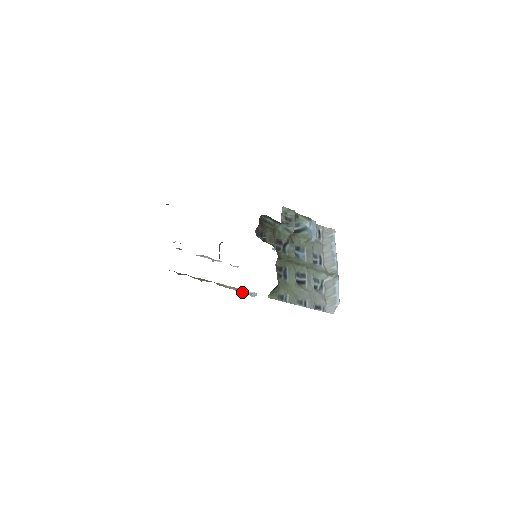
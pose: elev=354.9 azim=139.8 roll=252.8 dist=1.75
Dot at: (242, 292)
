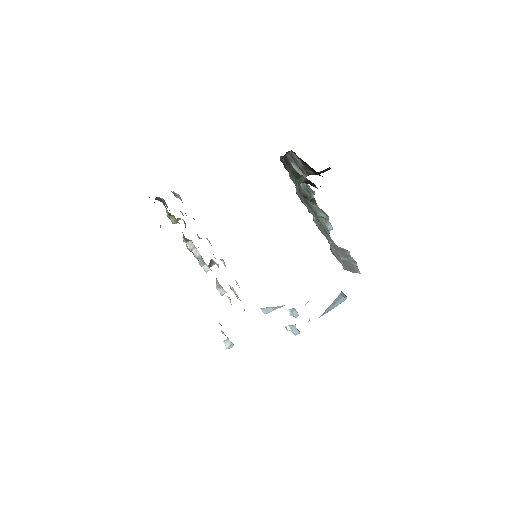
Dot at: (219, 323)
